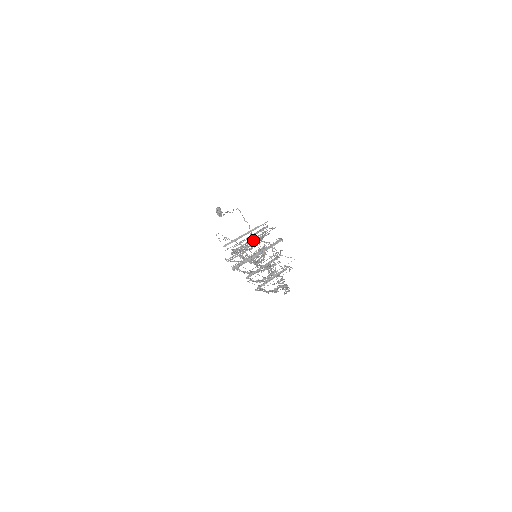
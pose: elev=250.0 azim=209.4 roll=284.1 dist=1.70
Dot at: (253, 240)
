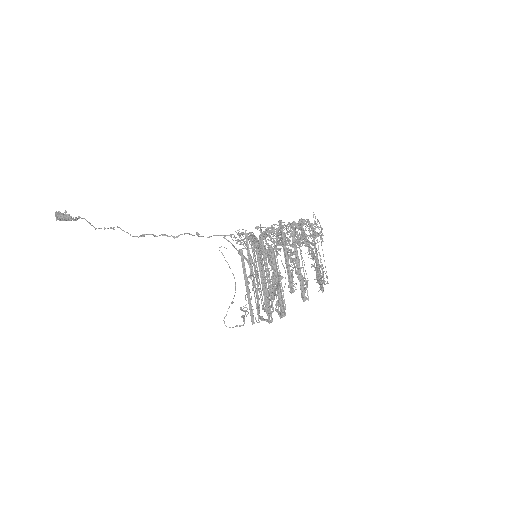
Dot at: (260, 269)
